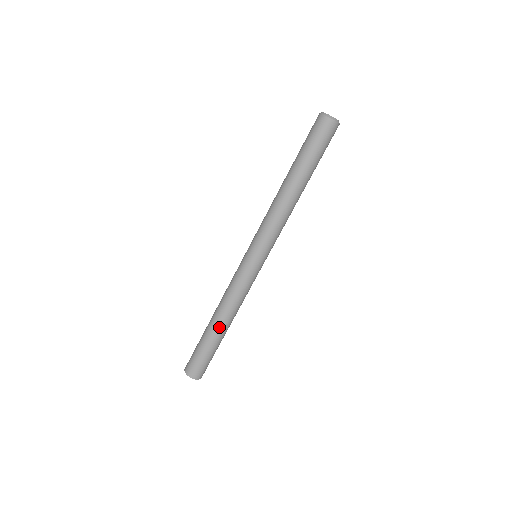
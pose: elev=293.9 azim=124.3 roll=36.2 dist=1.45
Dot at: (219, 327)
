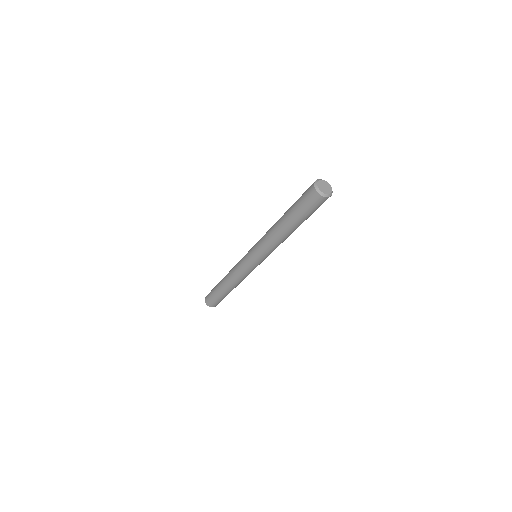
Dot at: (229, 290)
